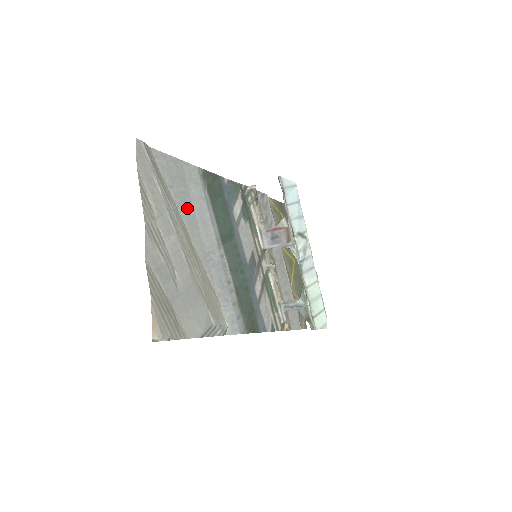
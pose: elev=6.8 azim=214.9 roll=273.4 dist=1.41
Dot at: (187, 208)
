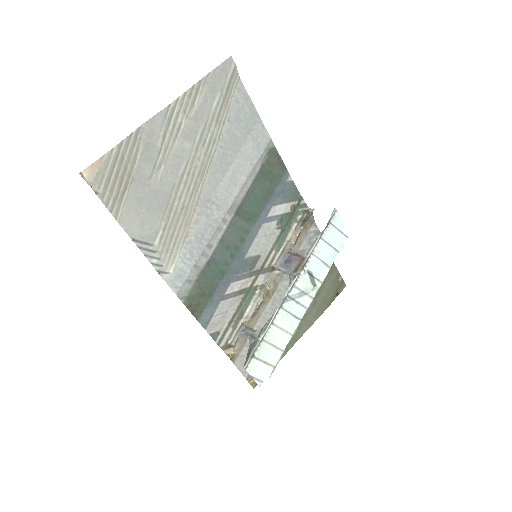
Dot at: (229, 151)
